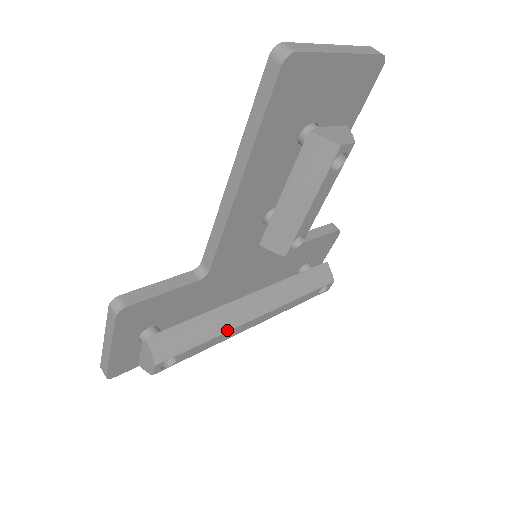
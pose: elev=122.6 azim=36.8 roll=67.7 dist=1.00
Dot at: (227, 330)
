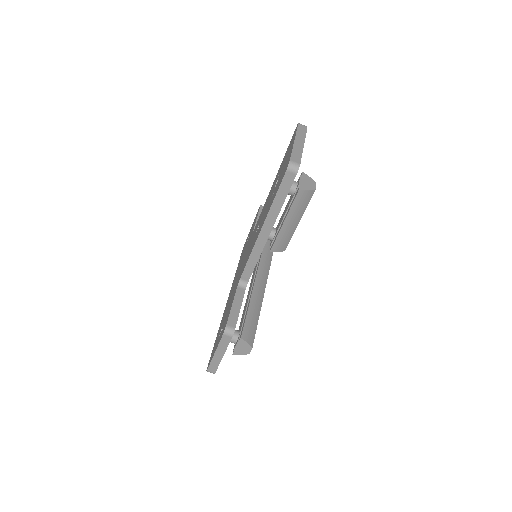
Dot at: (261, 306)
